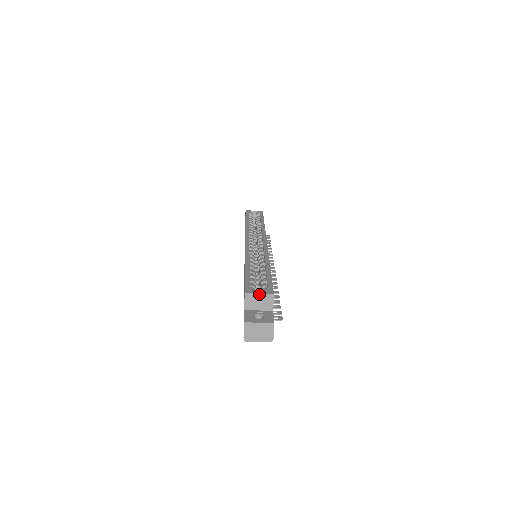
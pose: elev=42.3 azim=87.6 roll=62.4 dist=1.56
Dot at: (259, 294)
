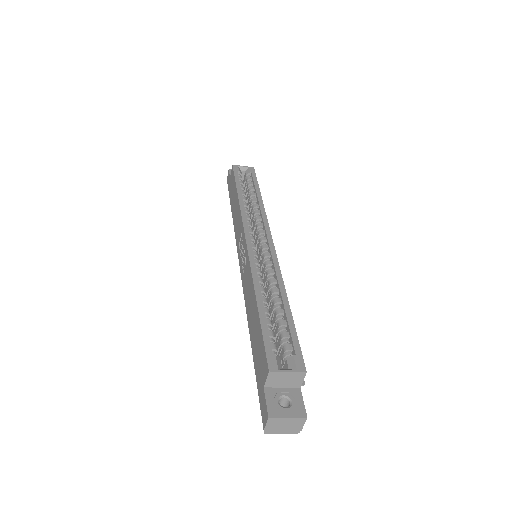
Dot at: (287, 372)
